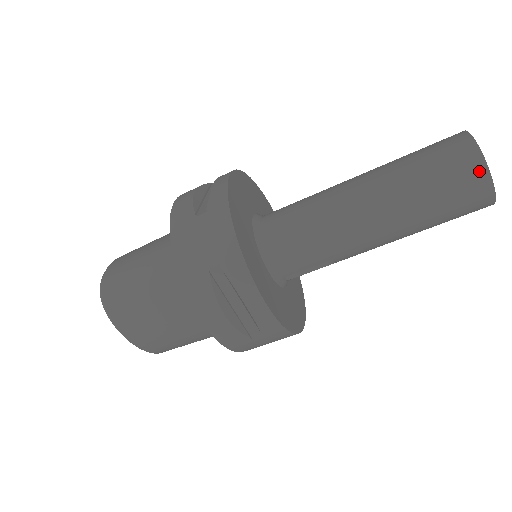
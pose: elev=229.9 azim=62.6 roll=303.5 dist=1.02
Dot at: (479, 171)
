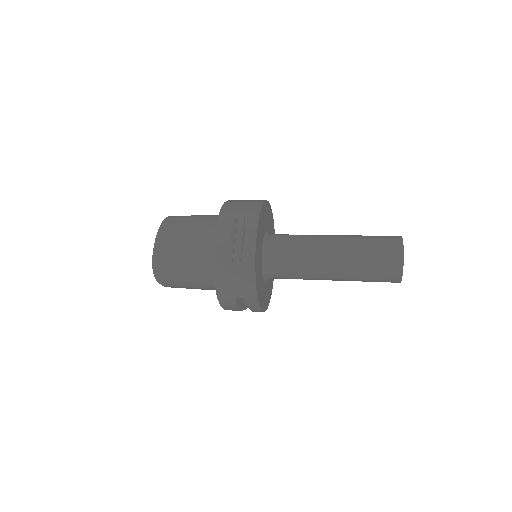
Dot at: (397, 278)
